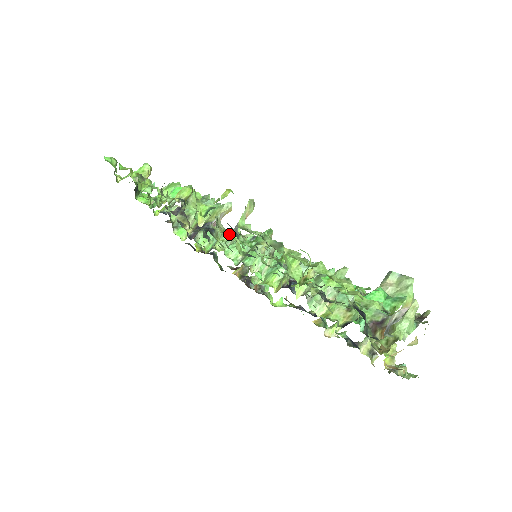
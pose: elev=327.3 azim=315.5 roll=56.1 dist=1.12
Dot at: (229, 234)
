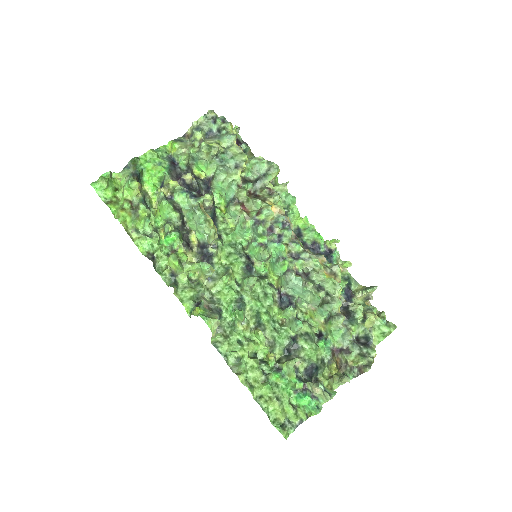
Dot at: (220, 281)
